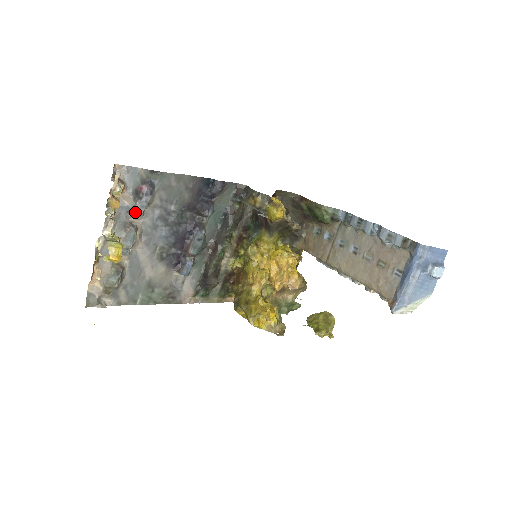
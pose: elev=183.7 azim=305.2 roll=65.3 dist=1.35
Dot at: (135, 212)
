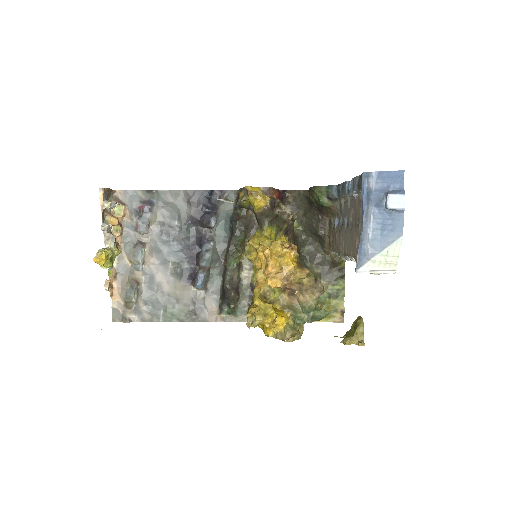
Dot at: (139, 229)
